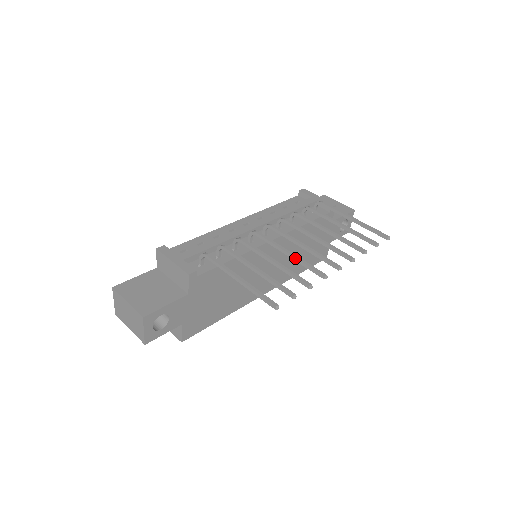
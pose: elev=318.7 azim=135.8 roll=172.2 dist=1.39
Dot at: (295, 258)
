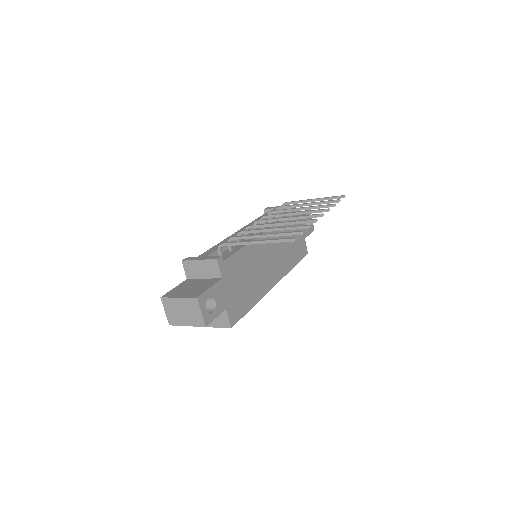
Dot at: (288, 223)
